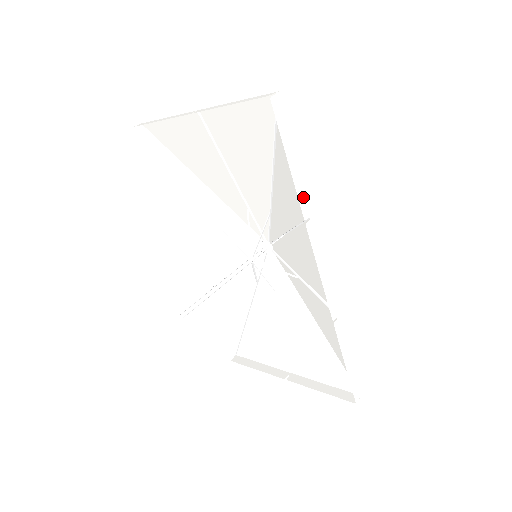
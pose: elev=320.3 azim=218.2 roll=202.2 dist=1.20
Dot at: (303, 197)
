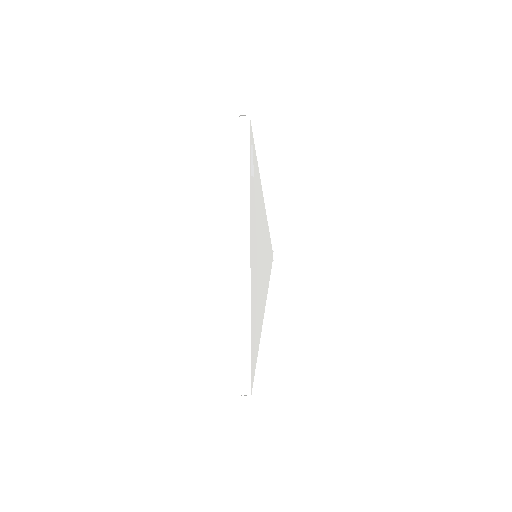
Dot at: (246, 190)
